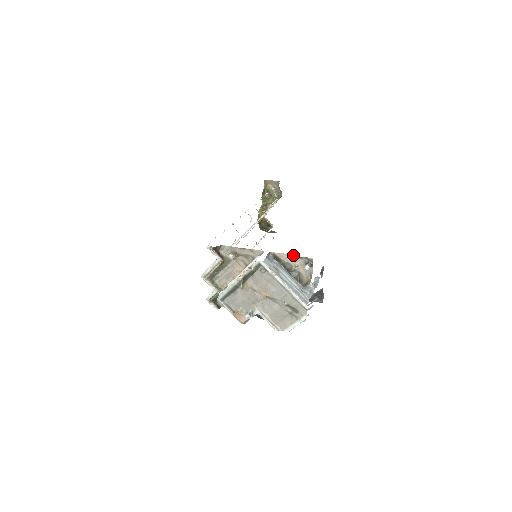
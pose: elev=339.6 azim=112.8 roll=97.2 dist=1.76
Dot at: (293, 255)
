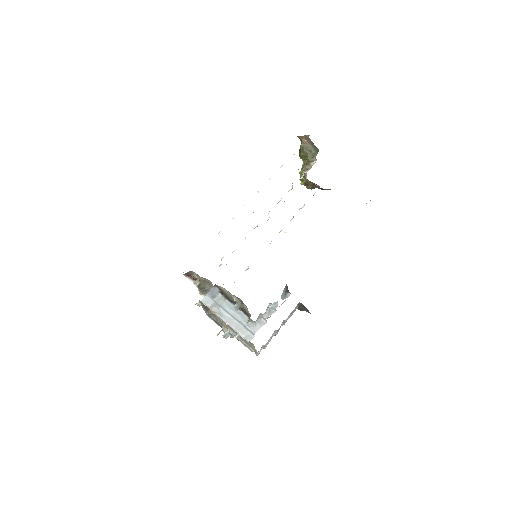
Dot at: (228, 291)
